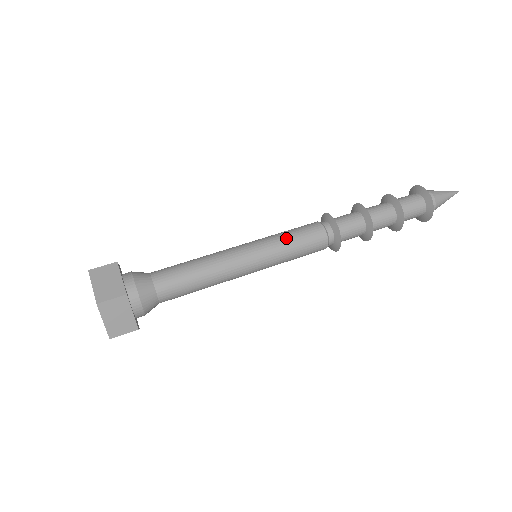
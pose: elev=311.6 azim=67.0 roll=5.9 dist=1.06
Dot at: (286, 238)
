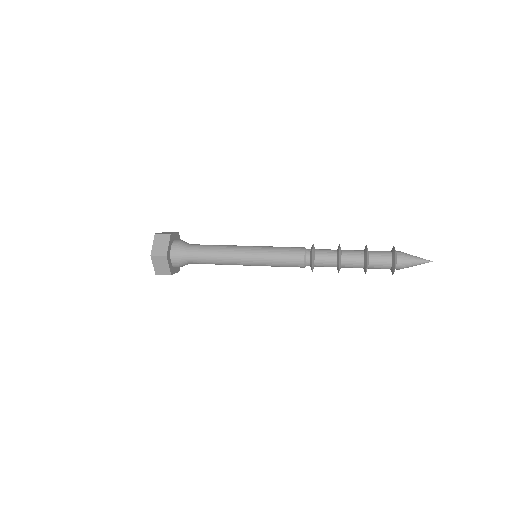
Dot at: (276, 253)
